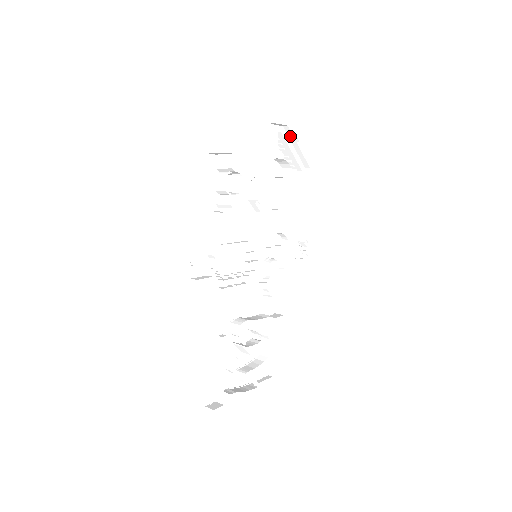
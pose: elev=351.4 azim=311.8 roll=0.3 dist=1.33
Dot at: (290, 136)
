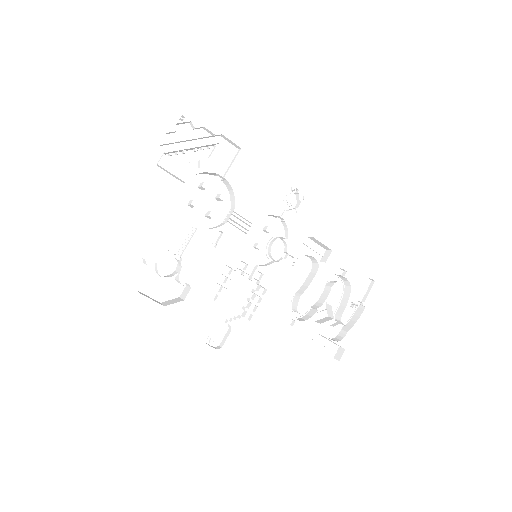
Dot at: (174, 143)
